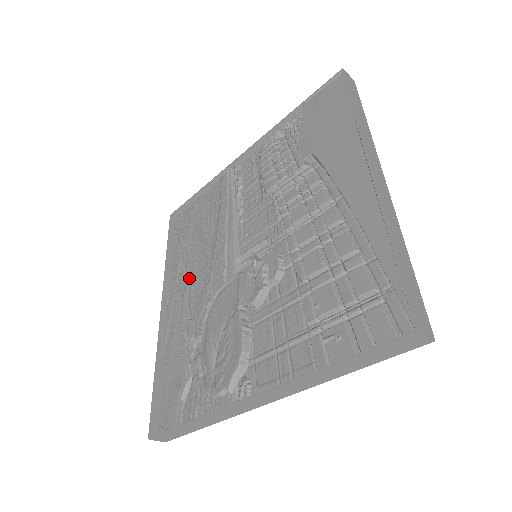
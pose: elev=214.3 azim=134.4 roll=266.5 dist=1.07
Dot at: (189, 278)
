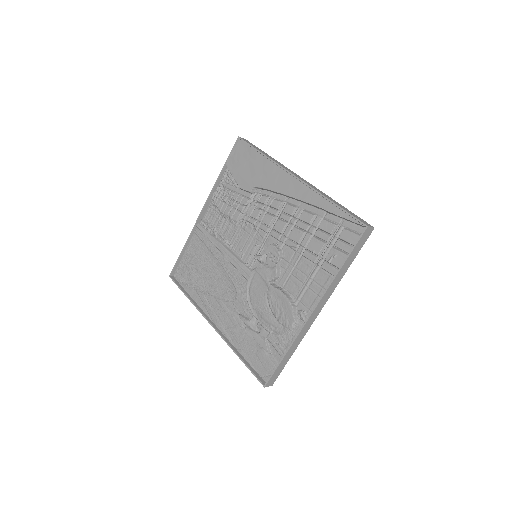
Dot at: (218, 297)
